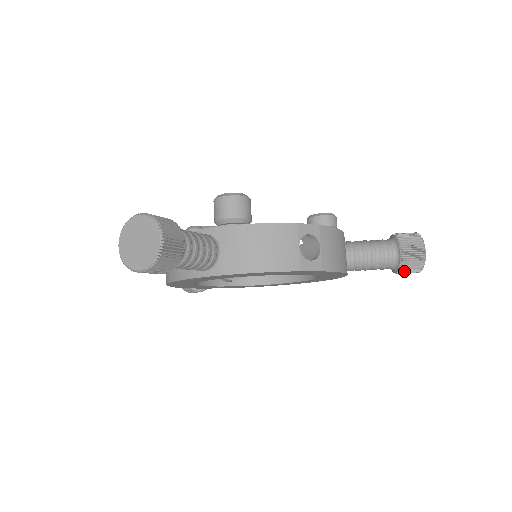
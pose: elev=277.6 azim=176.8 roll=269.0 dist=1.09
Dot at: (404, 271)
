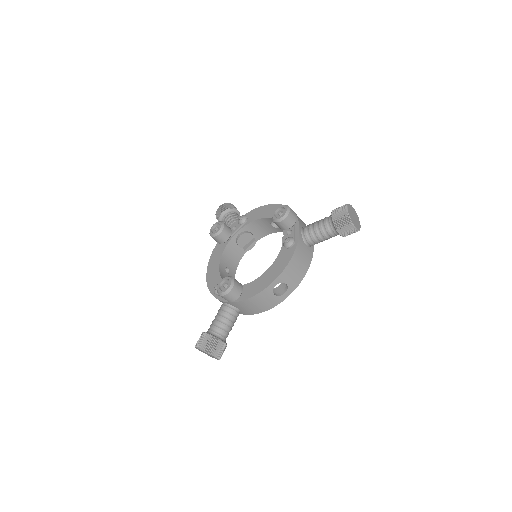
Dot at: occluded
